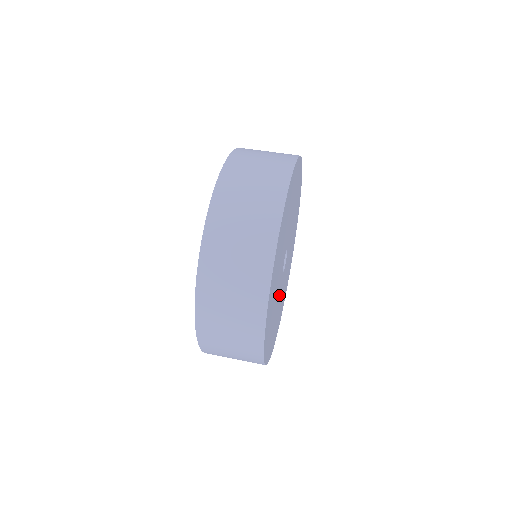
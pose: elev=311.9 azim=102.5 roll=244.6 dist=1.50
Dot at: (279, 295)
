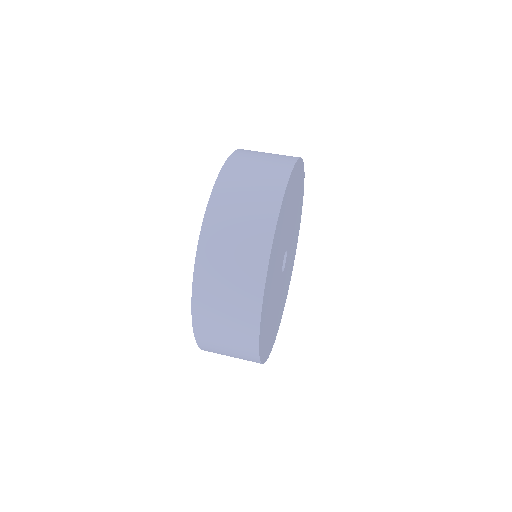
Dot at: (280, 292)
